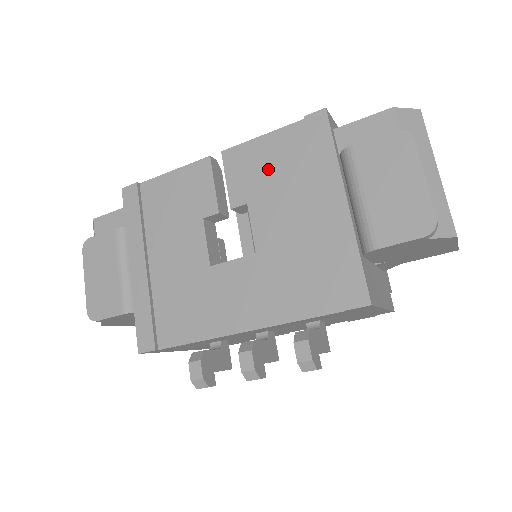
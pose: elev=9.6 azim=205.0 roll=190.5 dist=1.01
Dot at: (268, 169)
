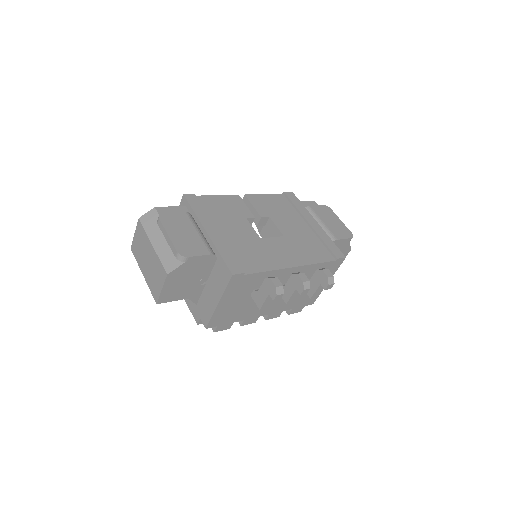
Dot at: (274, 206)
